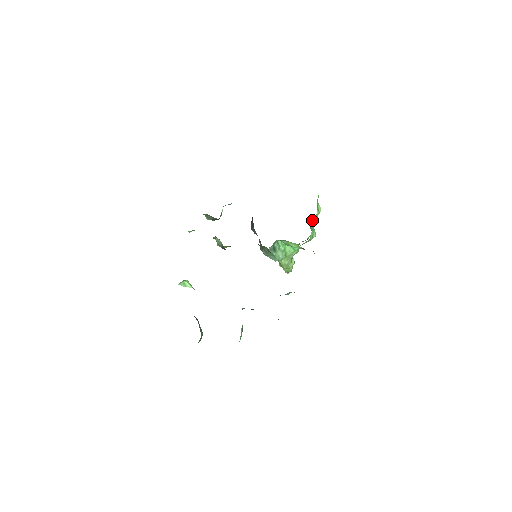
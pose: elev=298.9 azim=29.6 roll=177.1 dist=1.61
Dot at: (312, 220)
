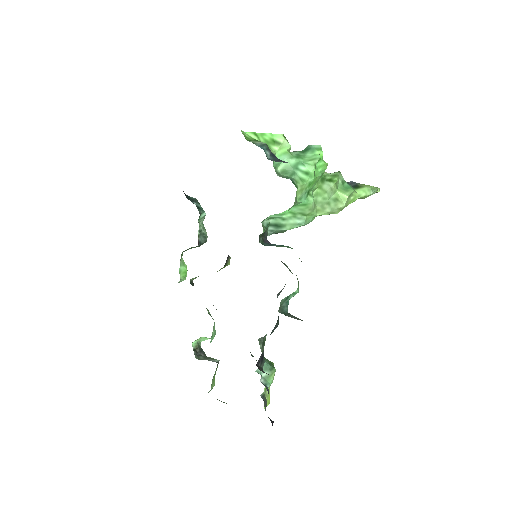
Dot at: occluded
